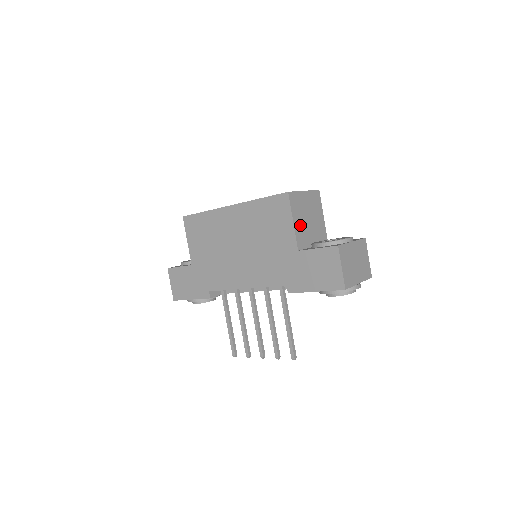
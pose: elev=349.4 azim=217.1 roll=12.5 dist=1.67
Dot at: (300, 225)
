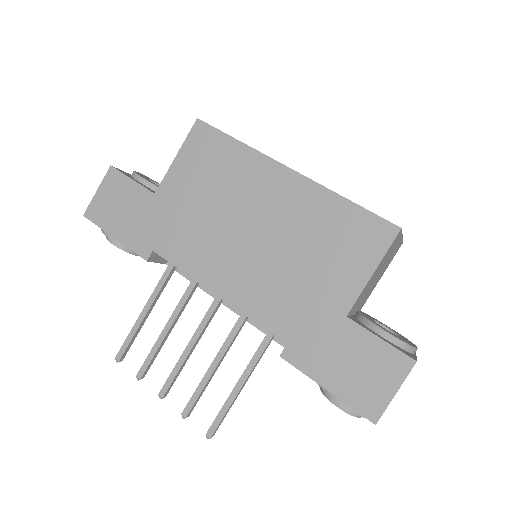
Dot at: (371, 280)
